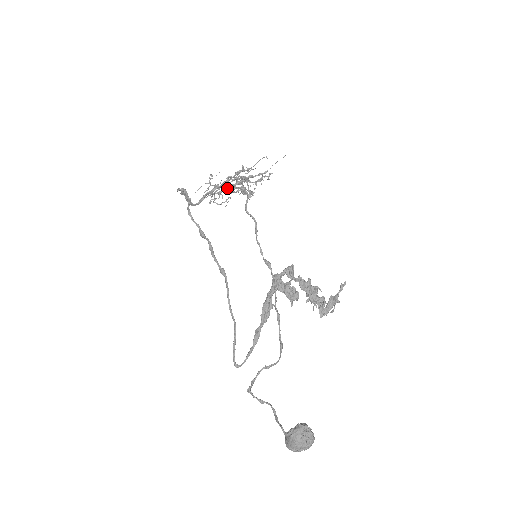
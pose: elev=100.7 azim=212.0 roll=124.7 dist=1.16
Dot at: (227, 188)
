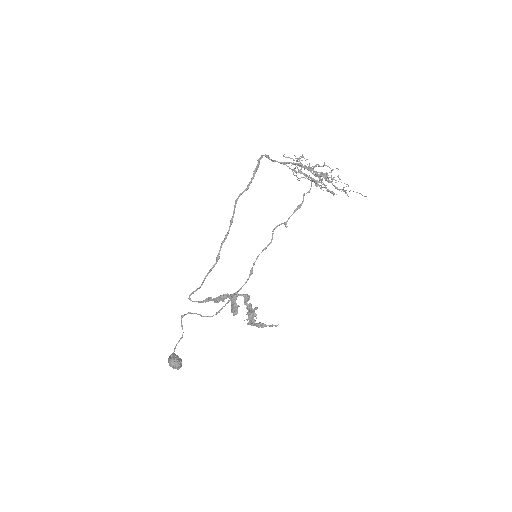
Dot at: (306, 175)
